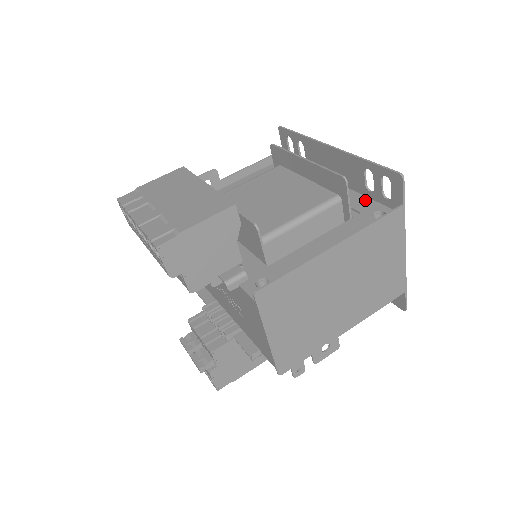
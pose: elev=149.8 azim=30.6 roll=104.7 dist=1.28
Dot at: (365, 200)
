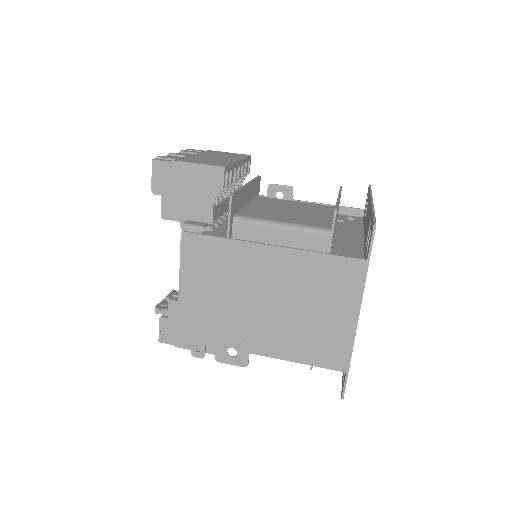
Dot at: (358, 254)
